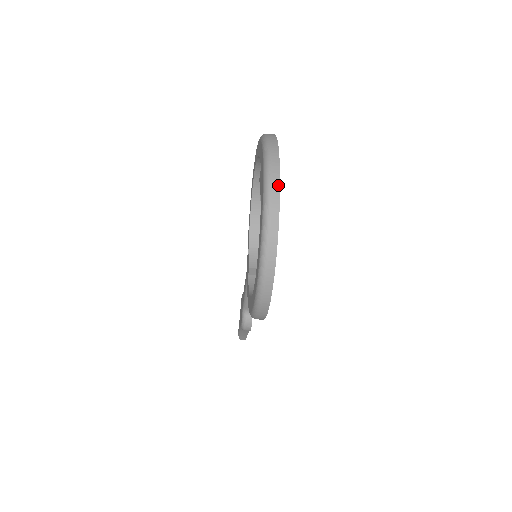
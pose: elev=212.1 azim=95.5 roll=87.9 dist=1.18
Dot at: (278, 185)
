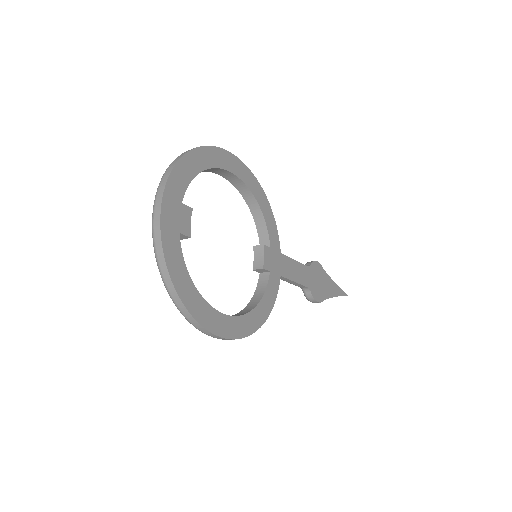
Dot at: (160, 239)
